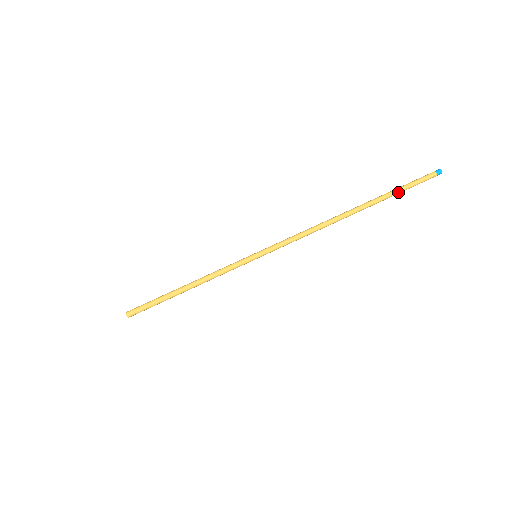
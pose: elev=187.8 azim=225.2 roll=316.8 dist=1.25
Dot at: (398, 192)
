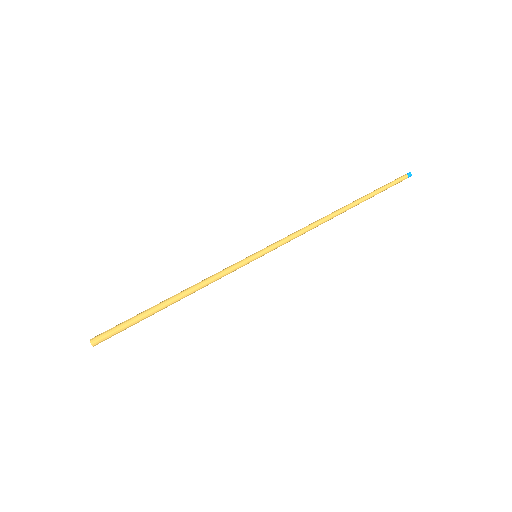
Dot at: occluded
